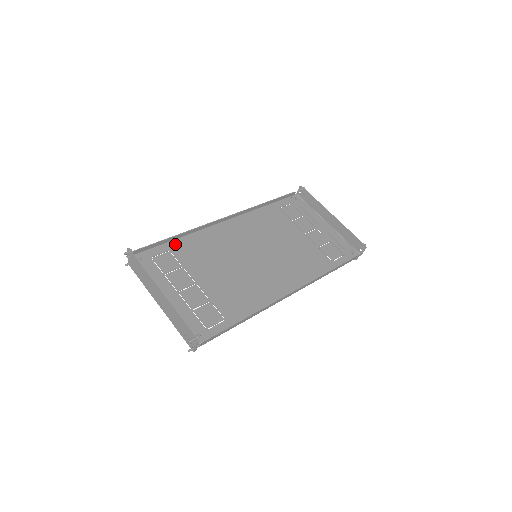
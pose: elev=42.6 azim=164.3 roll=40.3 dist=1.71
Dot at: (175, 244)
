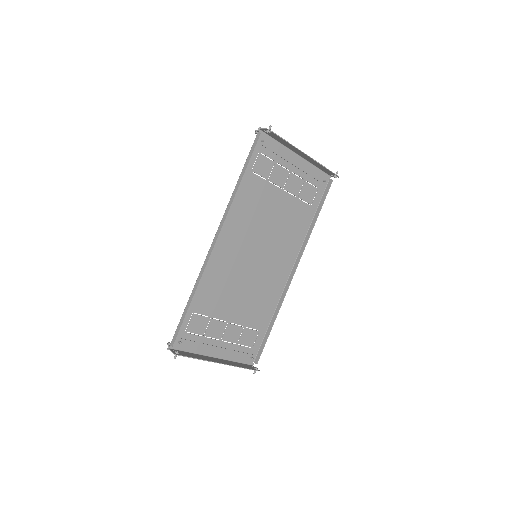
Dot at: (193, 303)
